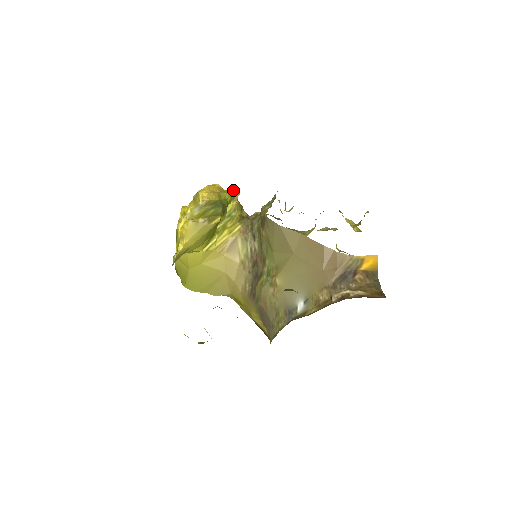
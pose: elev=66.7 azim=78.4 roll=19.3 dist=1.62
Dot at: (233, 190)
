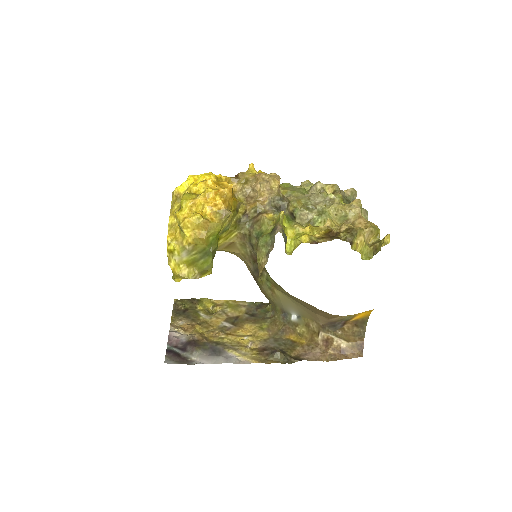
Dot at: (223, 209)
